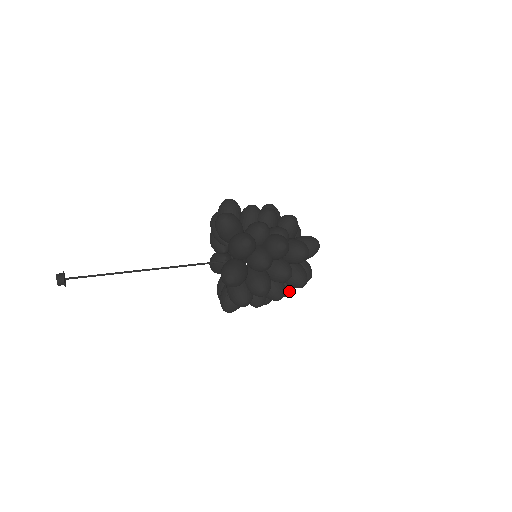
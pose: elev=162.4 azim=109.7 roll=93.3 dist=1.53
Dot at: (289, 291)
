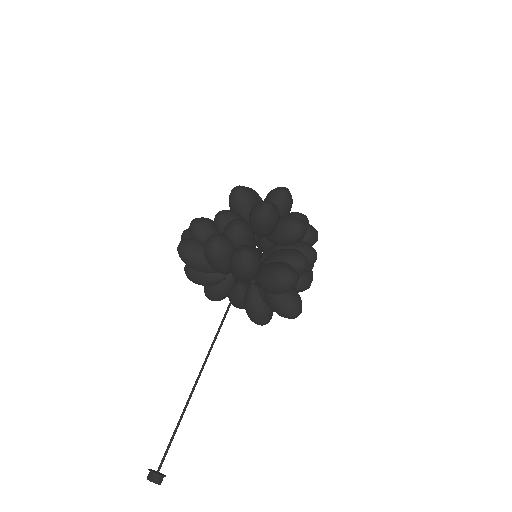
Dot at: occluded
